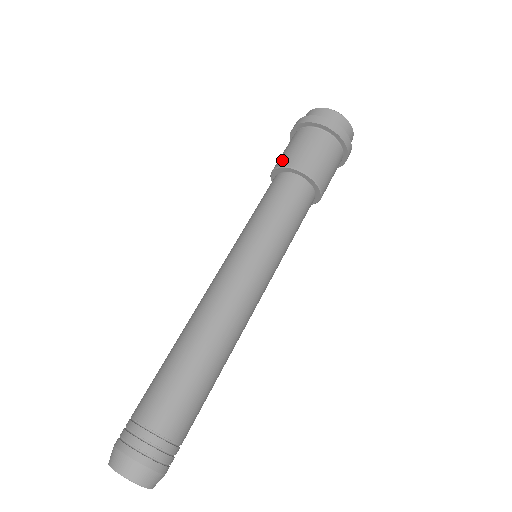
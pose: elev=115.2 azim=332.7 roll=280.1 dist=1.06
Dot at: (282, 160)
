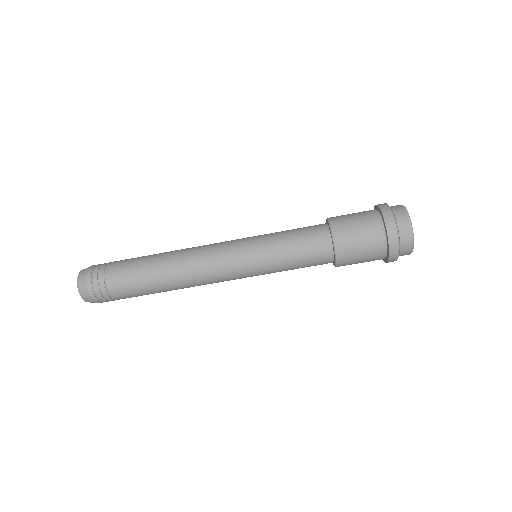
Dot at: (341, 237)
